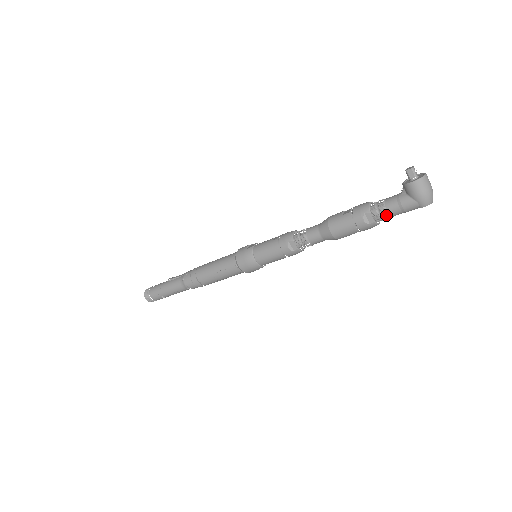
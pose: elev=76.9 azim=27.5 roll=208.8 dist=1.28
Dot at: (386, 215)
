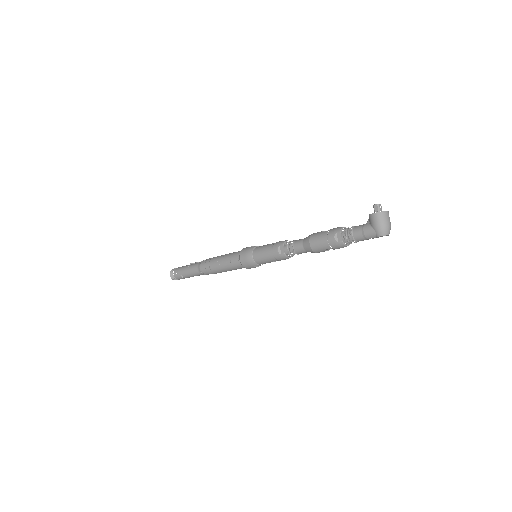
Dot at: occluded
